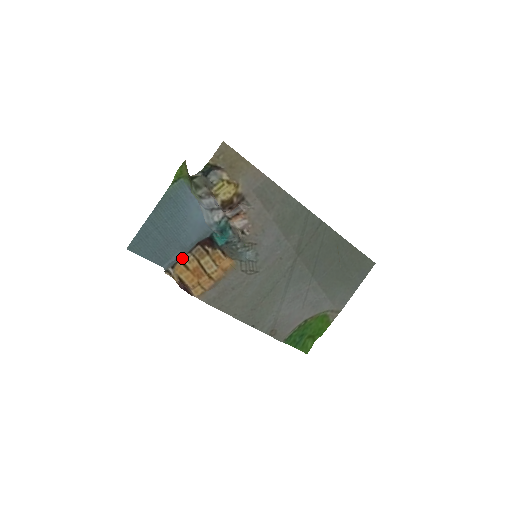
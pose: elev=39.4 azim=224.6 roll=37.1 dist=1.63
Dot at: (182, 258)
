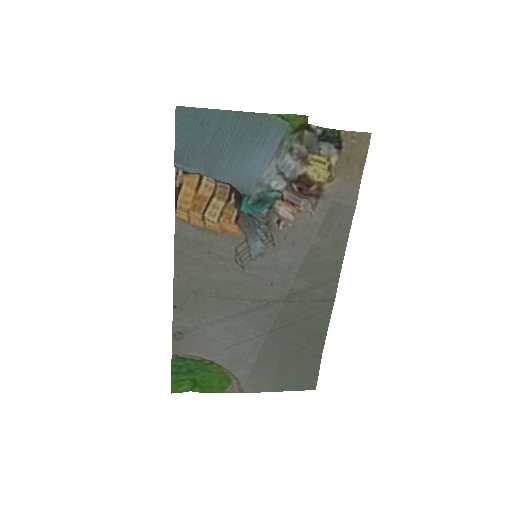
Dot at: occluded
